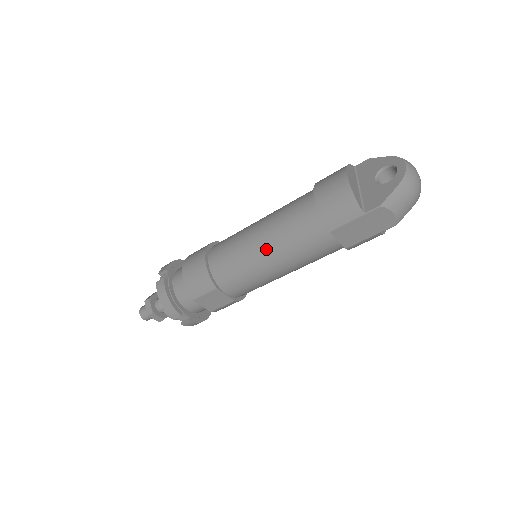
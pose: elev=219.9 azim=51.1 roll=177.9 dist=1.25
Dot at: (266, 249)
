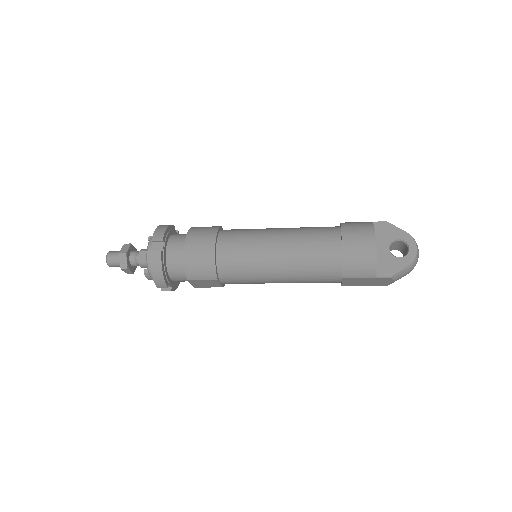
Dot at: (281, 268)
